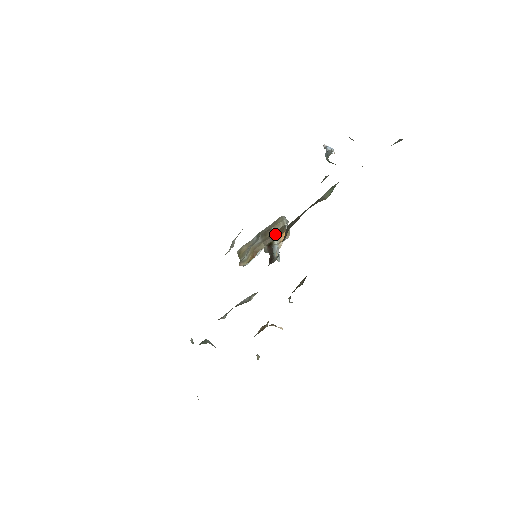
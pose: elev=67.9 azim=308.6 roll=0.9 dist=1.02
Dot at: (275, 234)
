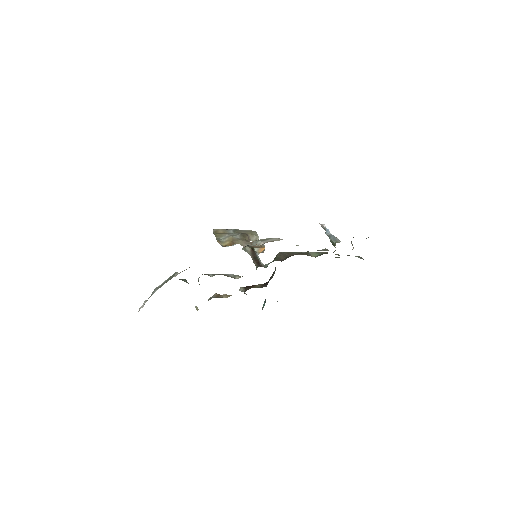
Dot at: (252, 242)
